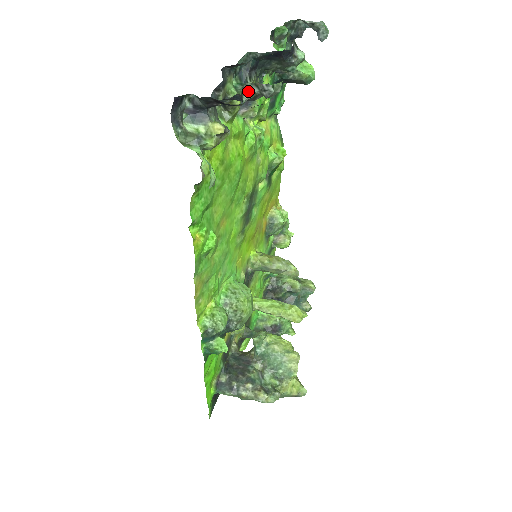
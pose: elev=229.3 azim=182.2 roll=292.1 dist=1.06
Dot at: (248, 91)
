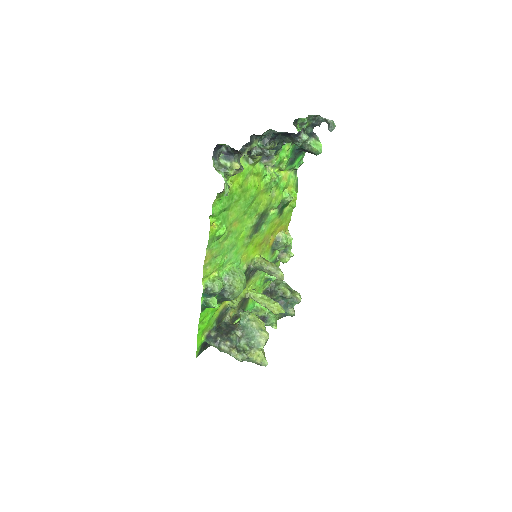
Dot at: (256, 150)
